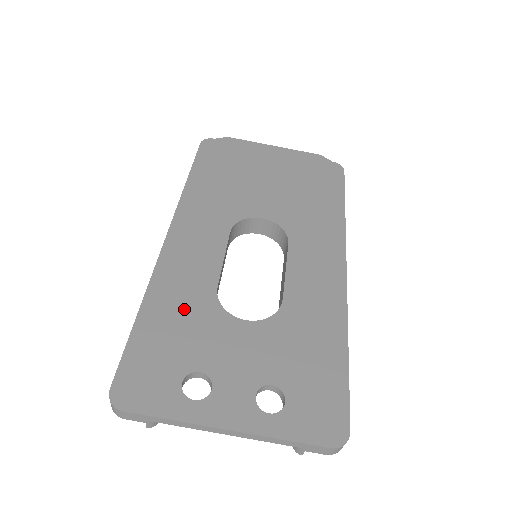
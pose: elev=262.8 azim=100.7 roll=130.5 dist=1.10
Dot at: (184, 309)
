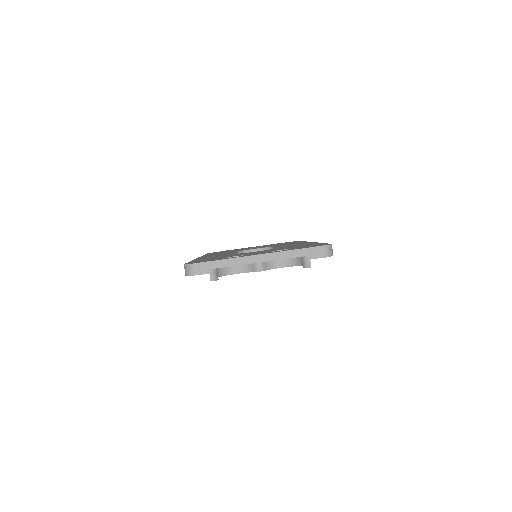
Dot at: occluded
